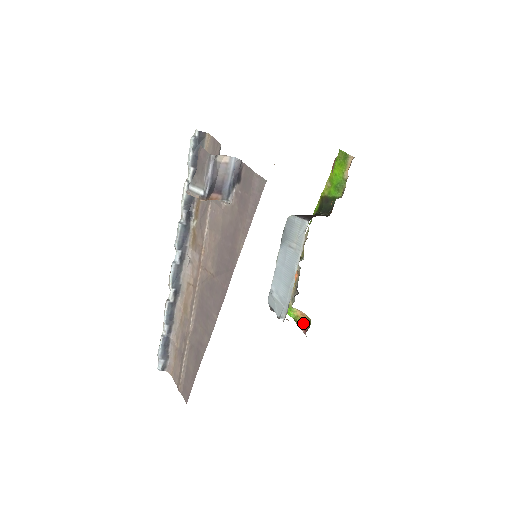
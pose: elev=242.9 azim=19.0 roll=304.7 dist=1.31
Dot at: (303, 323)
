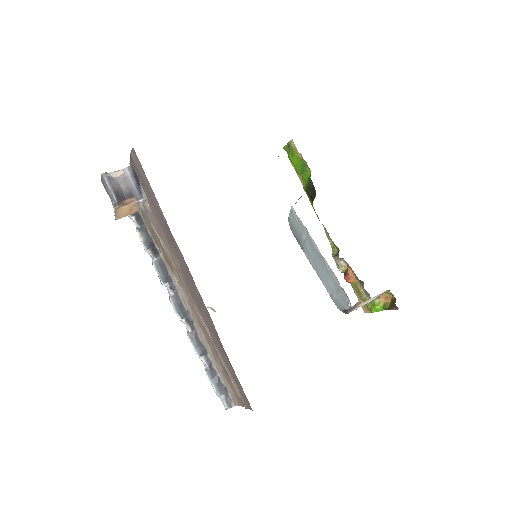
Dot at: (391, 303)
